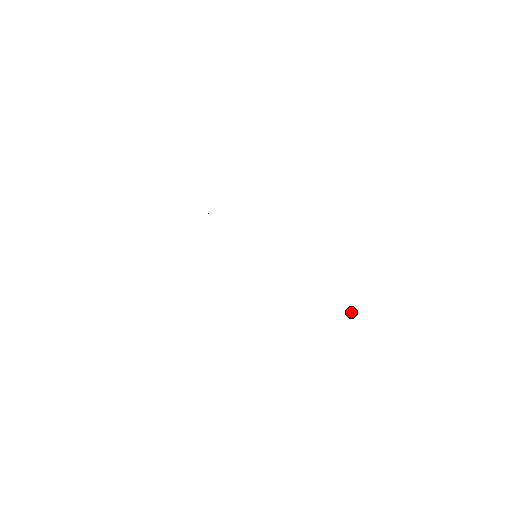
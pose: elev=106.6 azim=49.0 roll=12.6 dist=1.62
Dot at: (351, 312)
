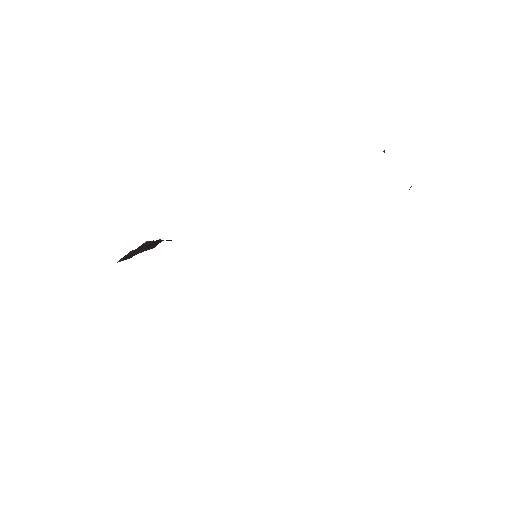
Dot at: occluded
